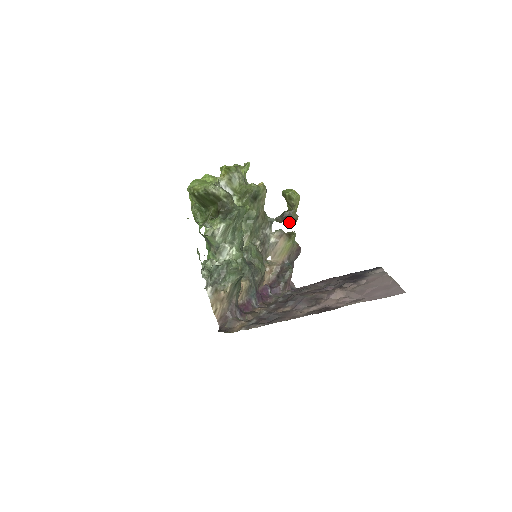
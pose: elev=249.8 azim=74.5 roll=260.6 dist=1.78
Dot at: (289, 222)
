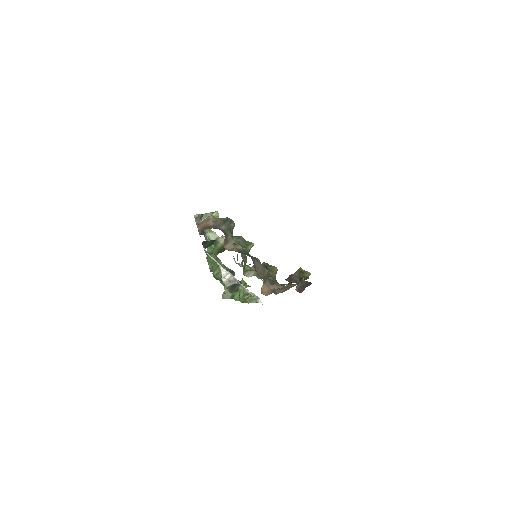
Dot at: occluded
